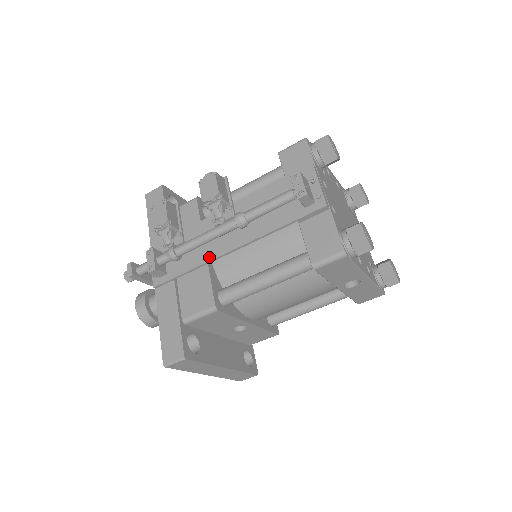
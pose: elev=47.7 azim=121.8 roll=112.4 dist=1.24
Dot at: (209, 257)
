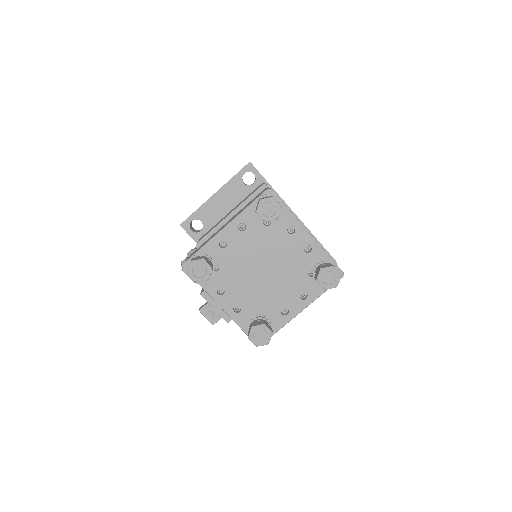
Dot at: occluded
